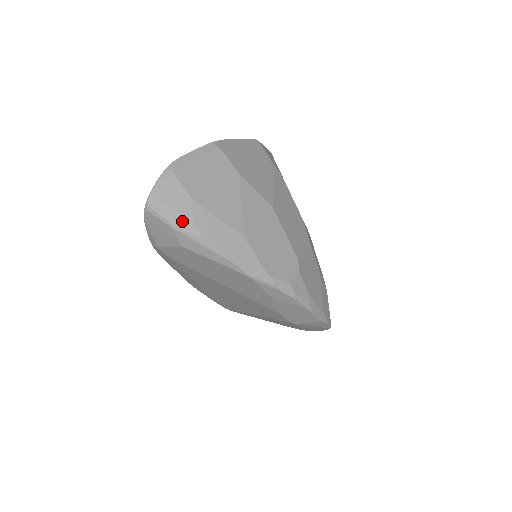
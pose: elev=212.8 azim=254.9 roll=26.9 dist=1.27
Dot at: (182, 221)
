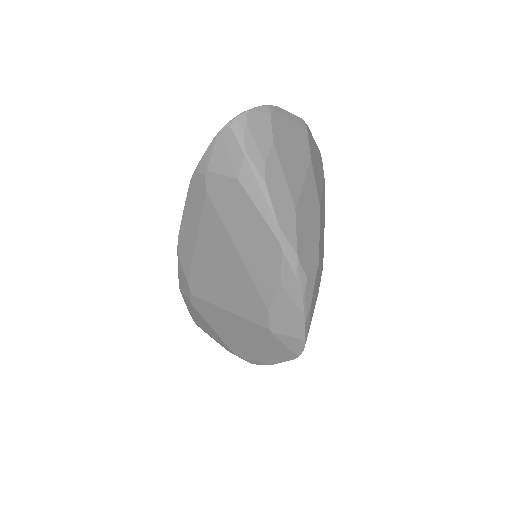
Dot at: (256, 154)
